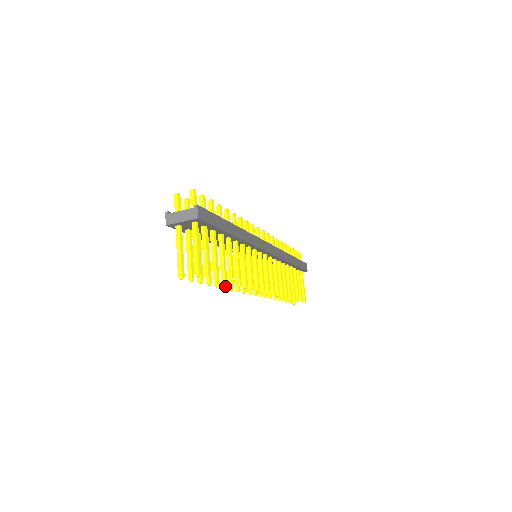
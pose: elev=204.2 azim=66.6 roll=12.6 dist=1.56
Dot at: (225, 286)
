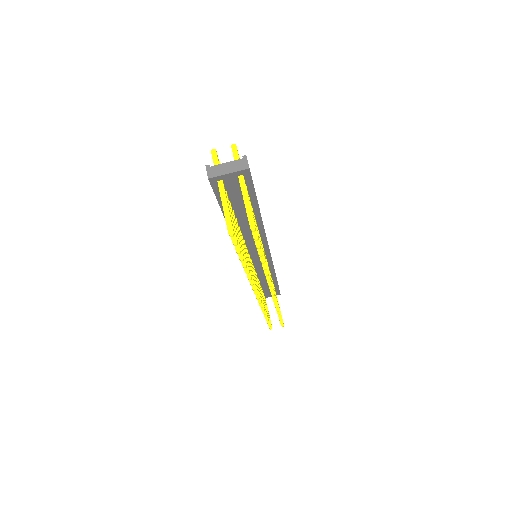
Dot at: (249, 270)
